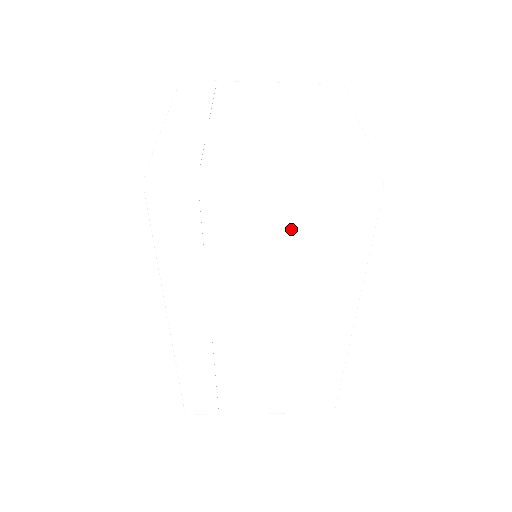
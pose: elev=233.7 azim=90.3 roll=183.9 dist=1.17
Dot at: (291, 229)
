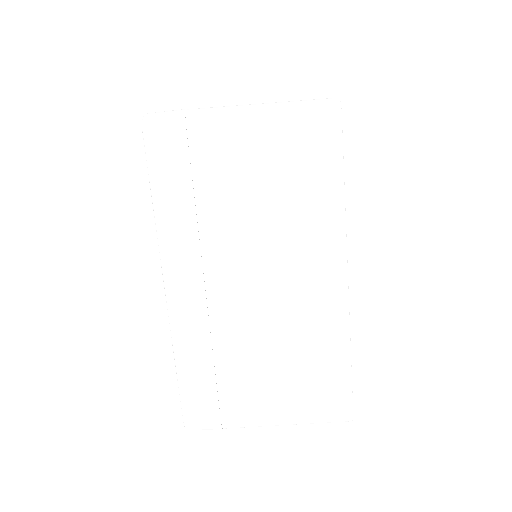
Dot at: (267, 153)
